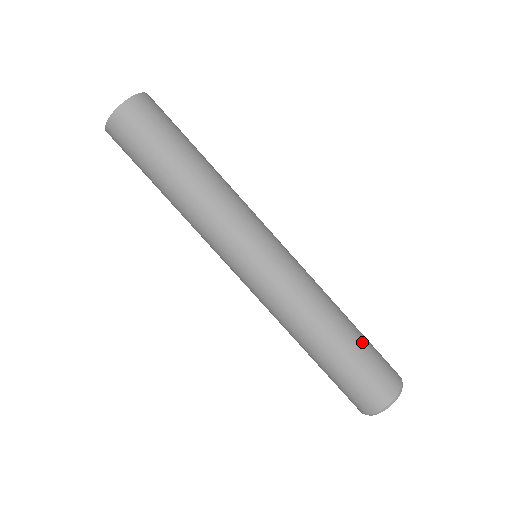
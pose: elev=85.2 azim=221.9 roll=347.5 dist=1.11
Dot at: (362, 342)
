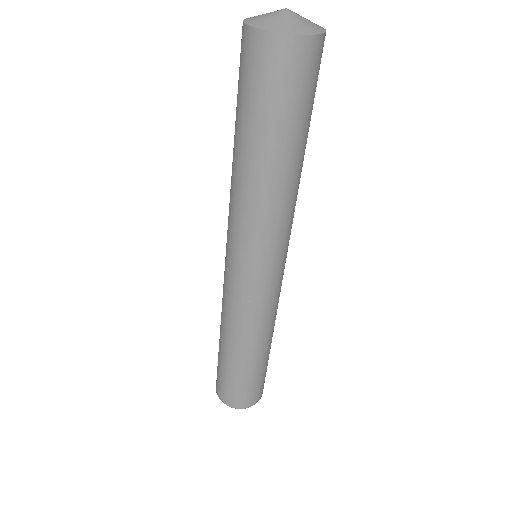
Dot at: (259, 371)
